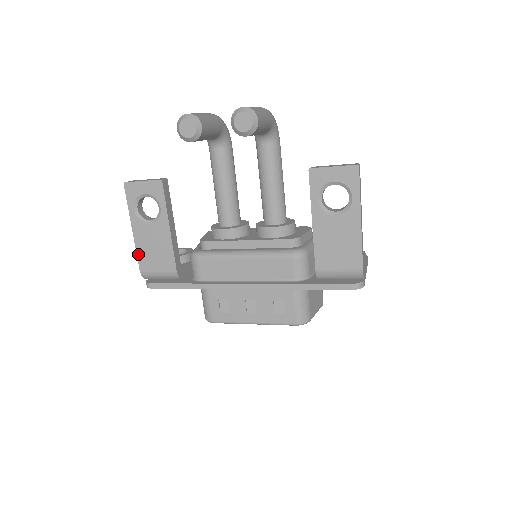
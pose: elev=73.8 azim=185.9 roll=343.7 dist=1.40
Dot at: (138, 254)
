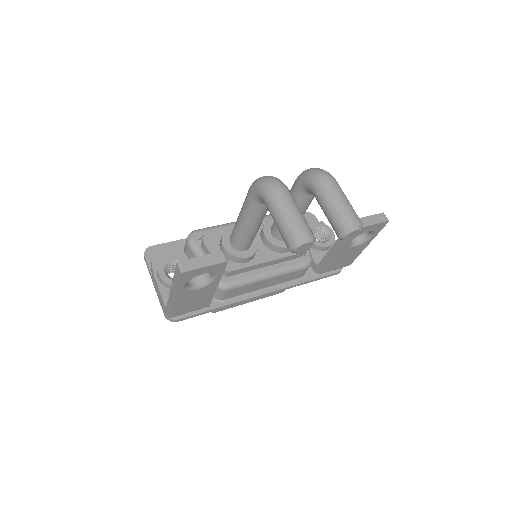
Dot at: (173, 309)
